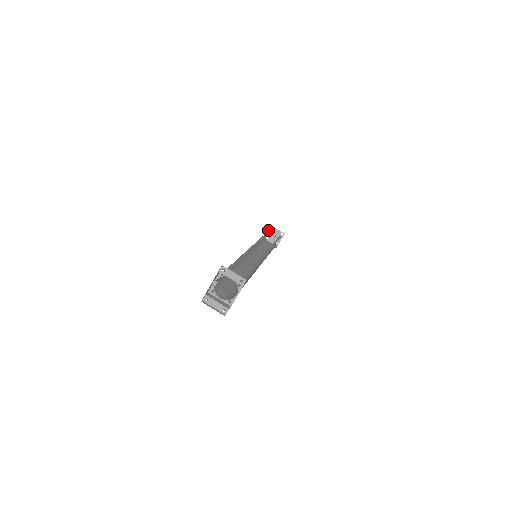
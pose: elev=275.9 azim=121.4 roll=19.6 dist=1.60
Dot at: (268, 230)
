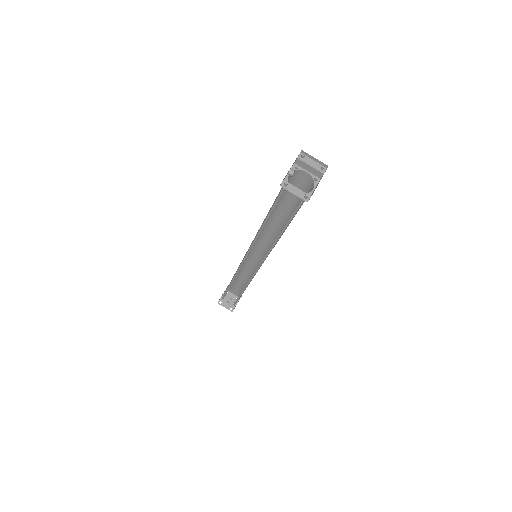
Dot at: occluded
